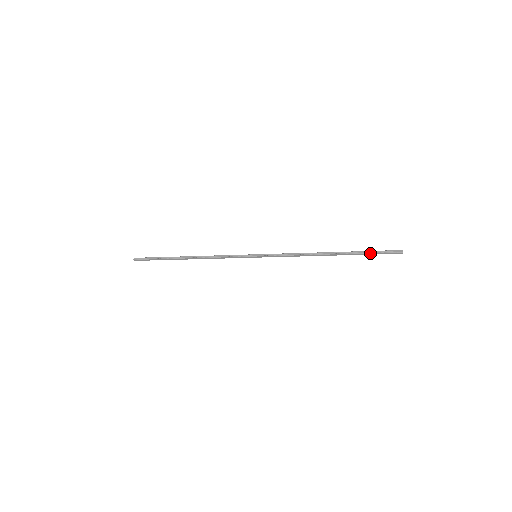
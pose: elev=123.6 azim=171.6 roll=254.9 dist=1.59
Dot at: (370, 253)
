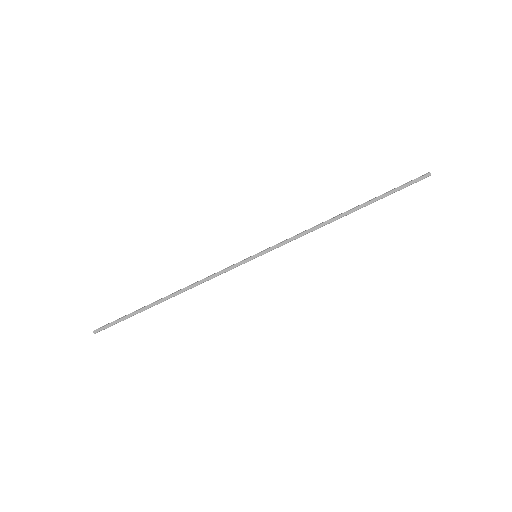
Dot at: (393, 190)
